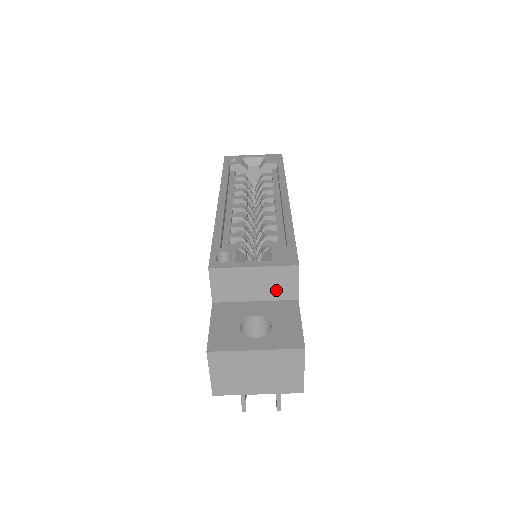
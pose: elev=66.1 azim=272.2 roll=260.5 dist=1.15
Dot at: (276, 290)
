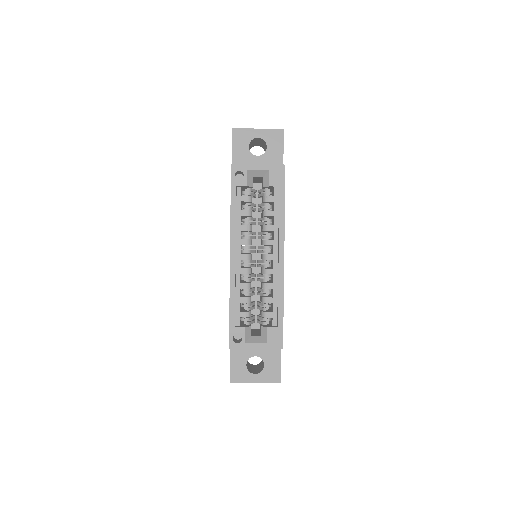
Dot at: occluded
